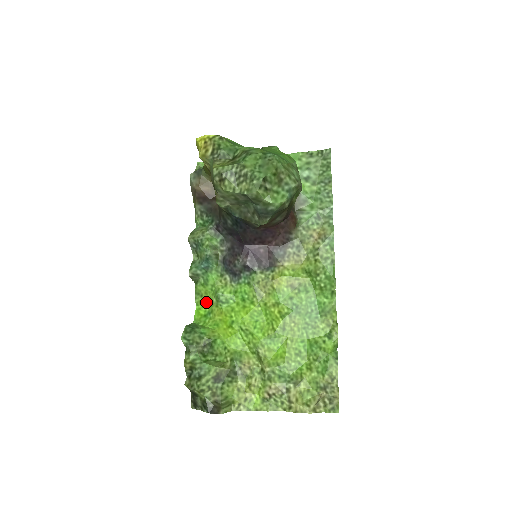
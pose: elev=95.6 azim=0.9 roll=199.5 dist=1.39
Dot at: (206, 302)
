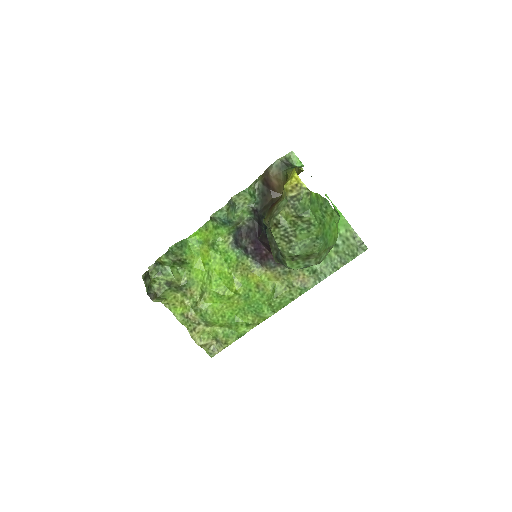
Dot at: (205, 236)
